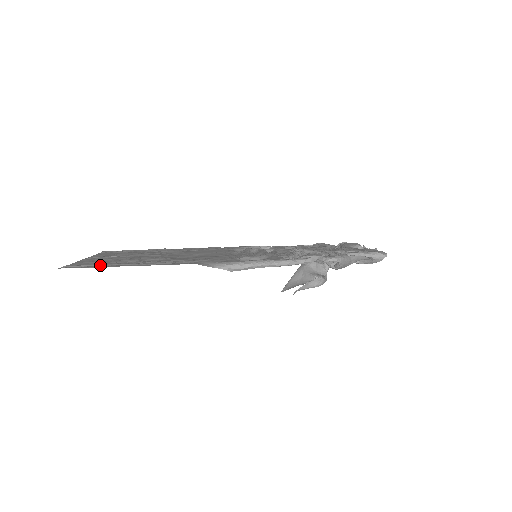
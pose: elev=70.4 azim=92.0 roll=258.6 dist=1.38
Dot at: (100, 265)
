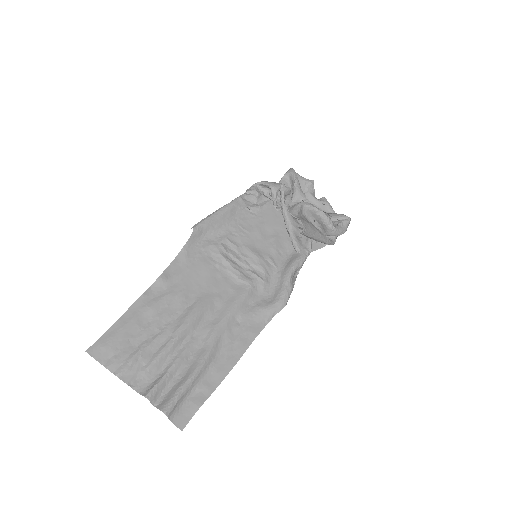
Dot at: (115, 322)
